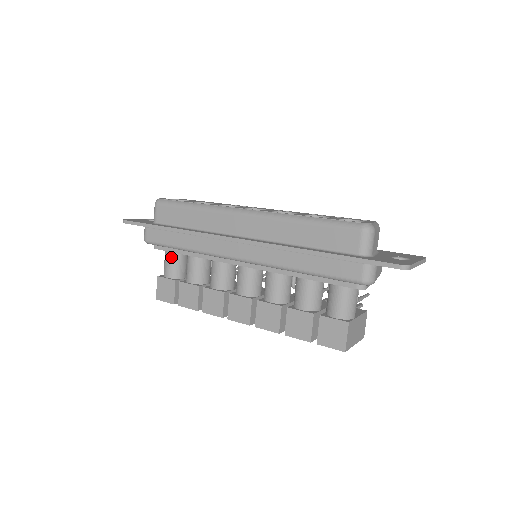
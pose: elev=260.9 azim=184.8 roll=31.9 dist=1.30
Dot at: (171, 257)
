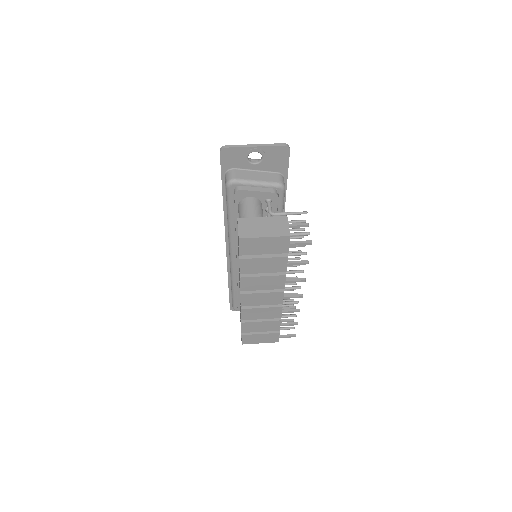
Dot at: occluded
